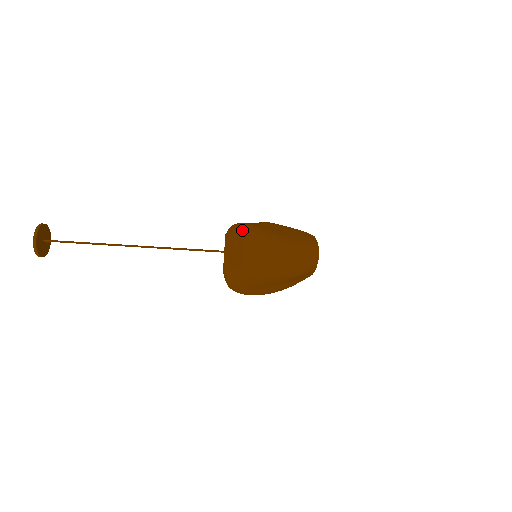
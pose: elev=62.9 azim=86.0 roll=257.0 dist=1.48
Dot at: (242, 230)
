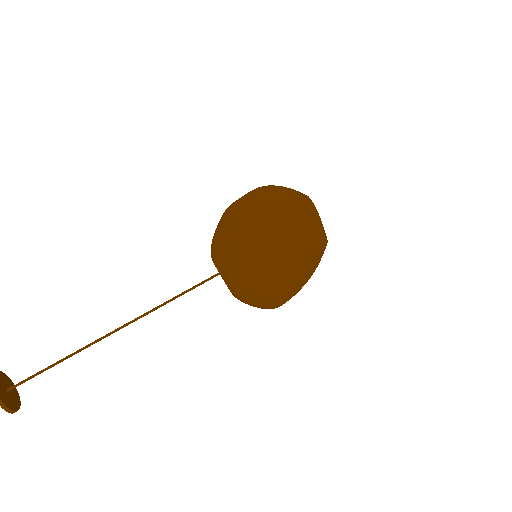
Dot at: (218, 224)
